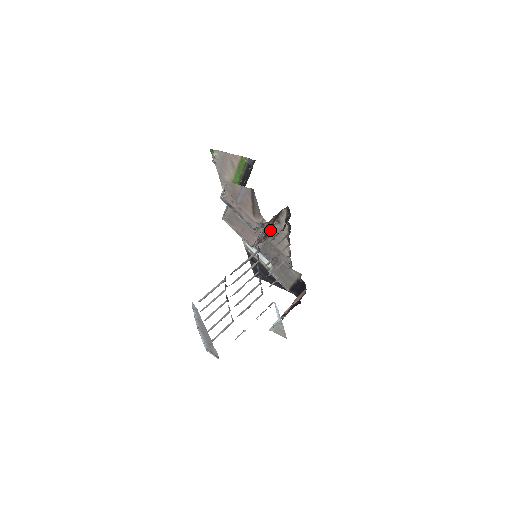
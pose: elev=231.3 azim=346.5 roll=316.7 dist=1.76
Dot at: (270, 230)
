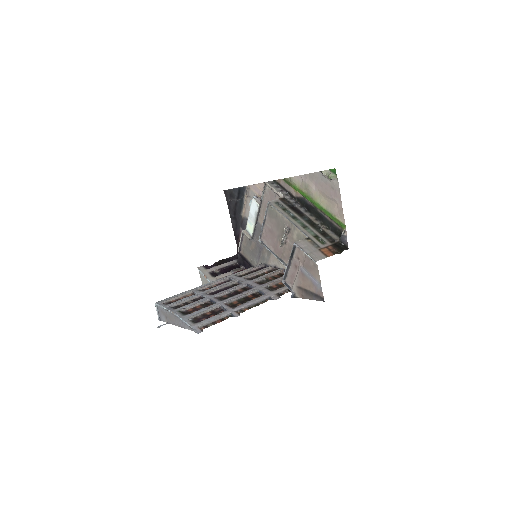
Dot at: occluded
